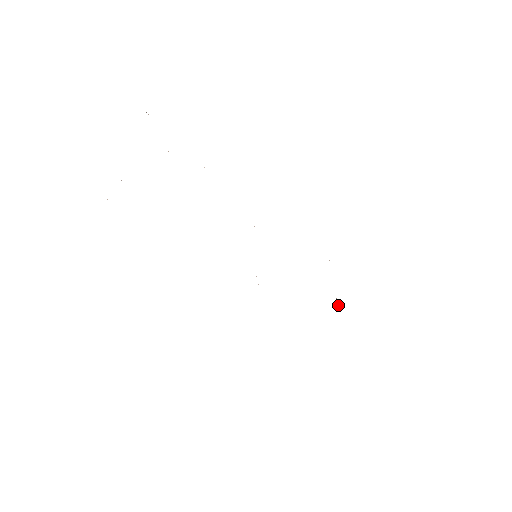
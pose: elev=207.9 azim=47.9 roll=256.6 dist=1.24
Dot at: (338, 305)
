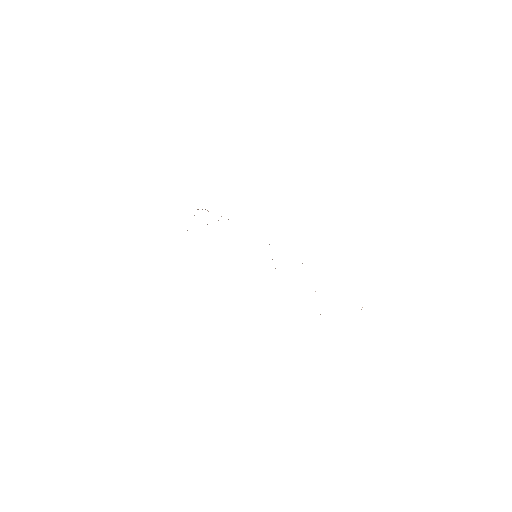
Dot at: occluded
